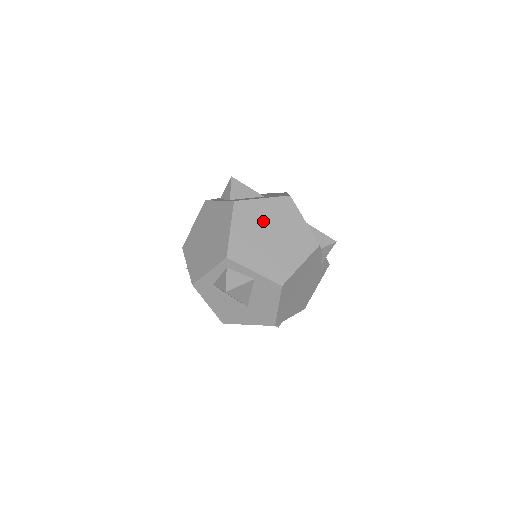
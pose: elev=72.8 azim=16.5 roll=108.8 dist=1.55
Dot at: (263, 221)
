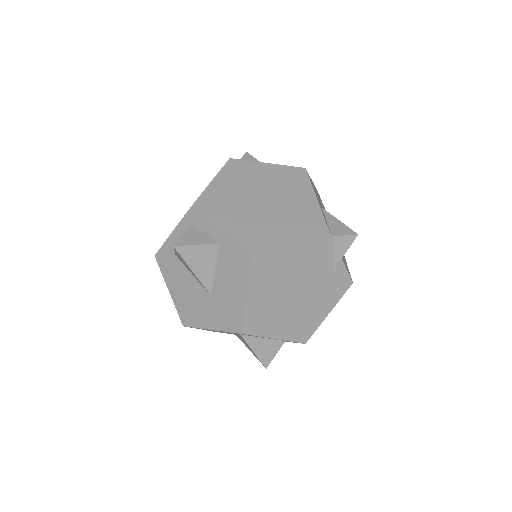
Dot at: (258, 183)
